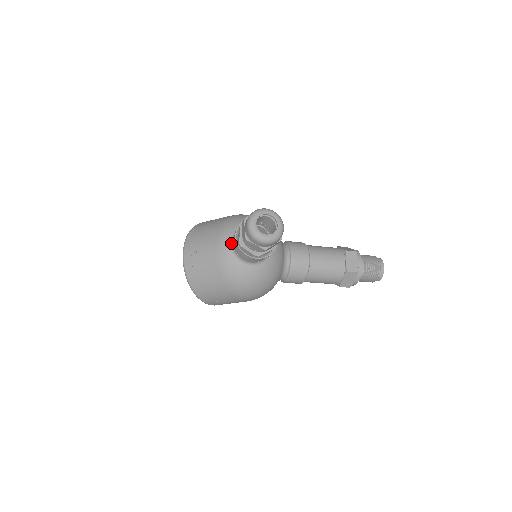
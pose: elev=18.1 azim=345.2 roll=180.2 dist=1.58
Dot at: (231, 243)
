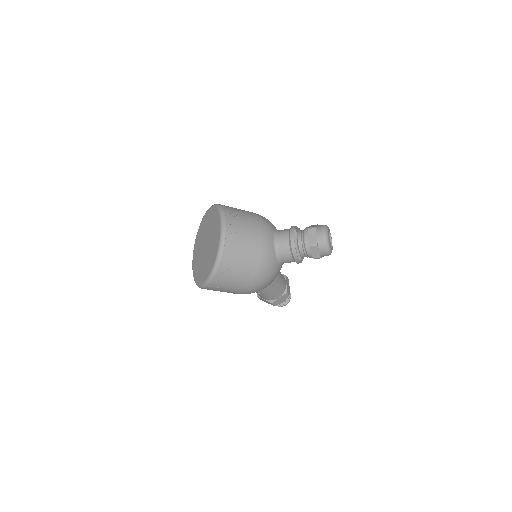
Dot at: (274, 239)
